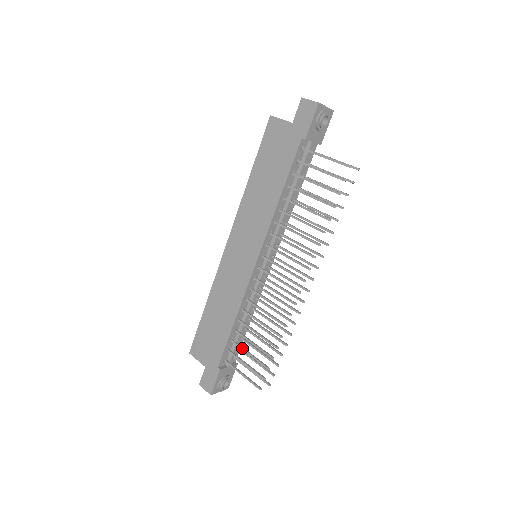
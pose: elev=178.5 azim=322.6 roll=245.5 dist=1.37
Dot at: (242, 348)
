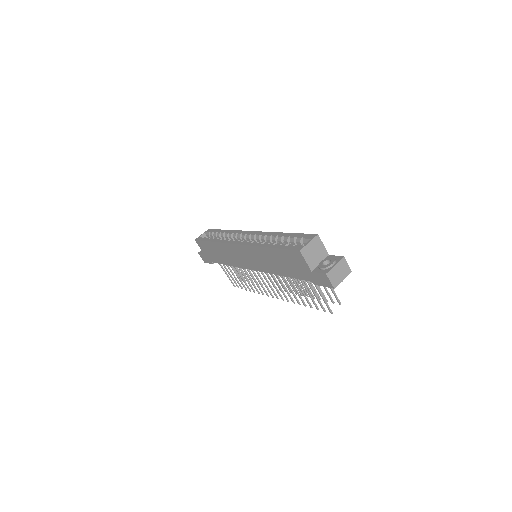
Dot at: (230, 271)
